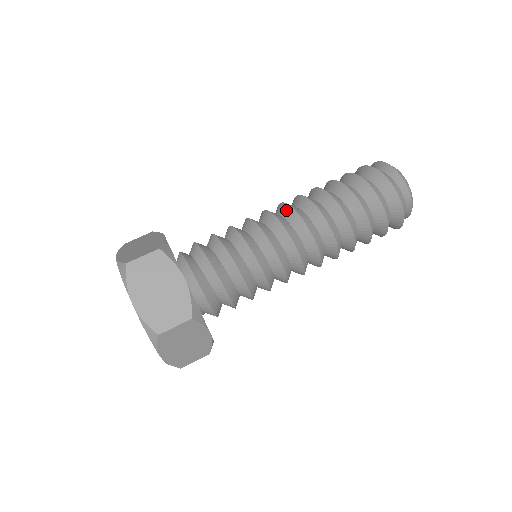
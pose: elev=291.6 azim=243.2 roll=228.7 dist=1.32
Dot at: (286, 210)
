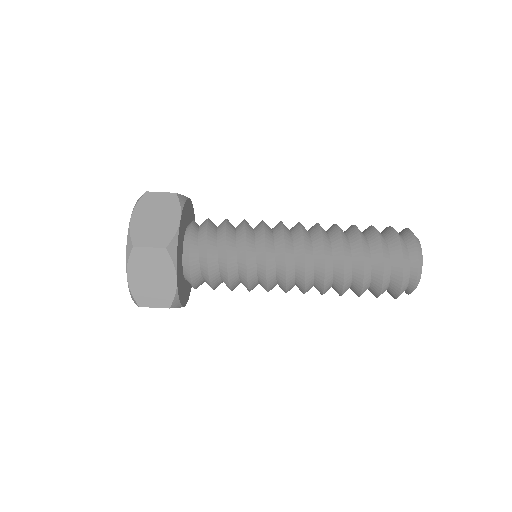
Dot at: (299, 247)
